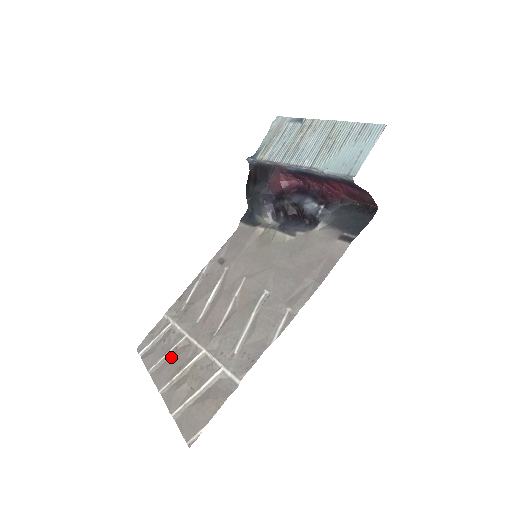
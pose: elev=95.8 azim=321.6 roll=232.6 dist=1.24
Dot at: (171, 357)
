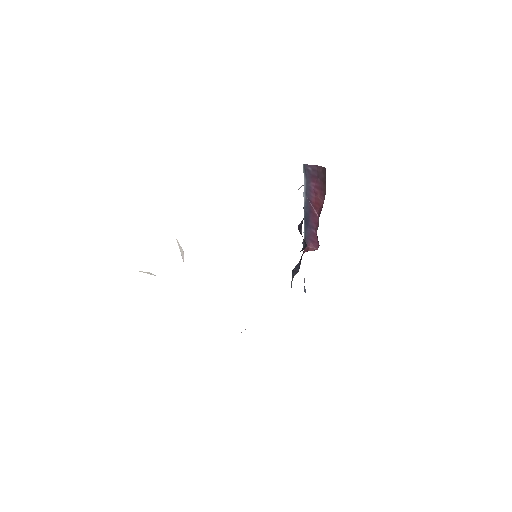
Dot at: occluded
